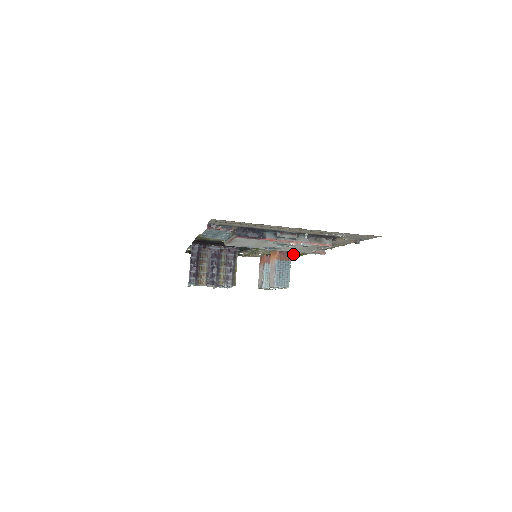
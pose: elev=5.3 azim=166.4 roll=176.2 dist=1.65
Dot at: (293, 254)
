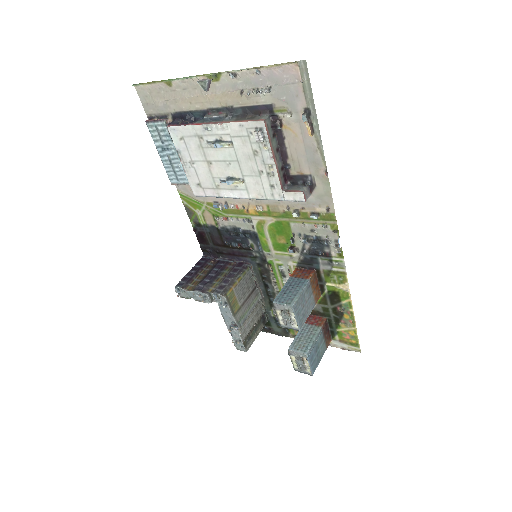
Dot at: (335, 299)
